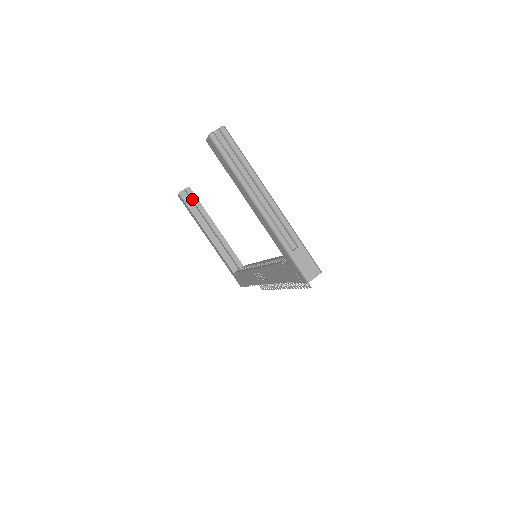
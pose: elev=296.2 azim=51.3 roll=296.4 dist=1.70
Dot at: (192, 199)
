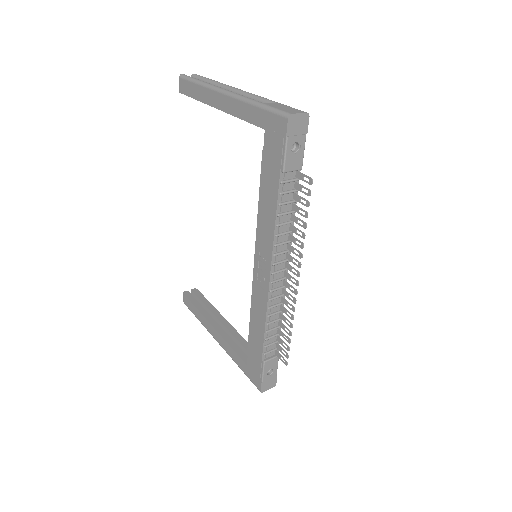
Dot at: (198, 297)
